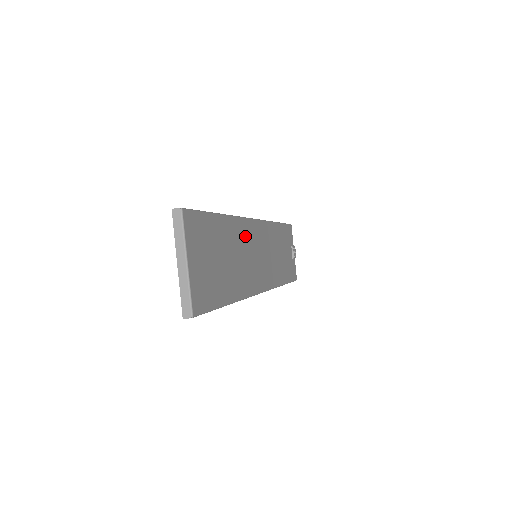
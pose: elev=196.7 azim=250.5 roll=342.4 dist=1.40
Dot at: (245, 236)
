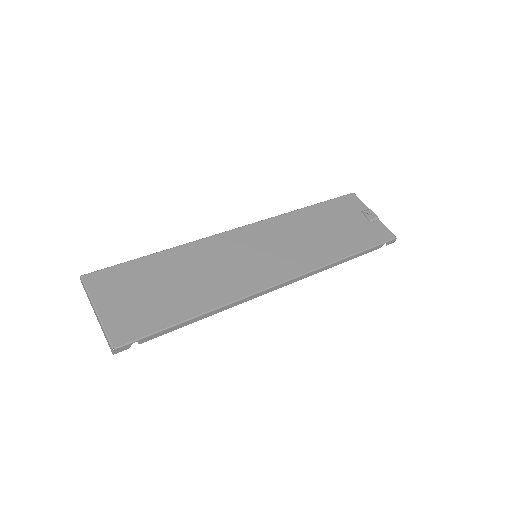
Dot at: (219, 249)
